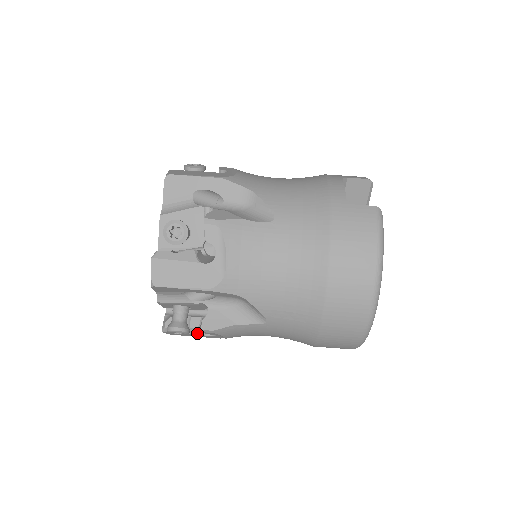
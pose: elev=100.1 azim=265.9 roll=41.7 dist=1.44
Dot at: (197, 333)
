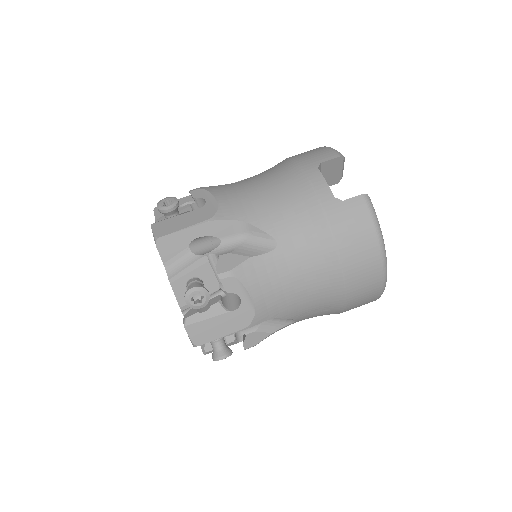
Dot at: (234, 343)
